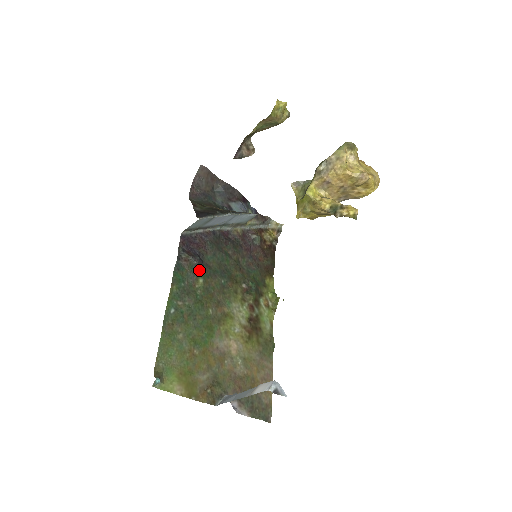
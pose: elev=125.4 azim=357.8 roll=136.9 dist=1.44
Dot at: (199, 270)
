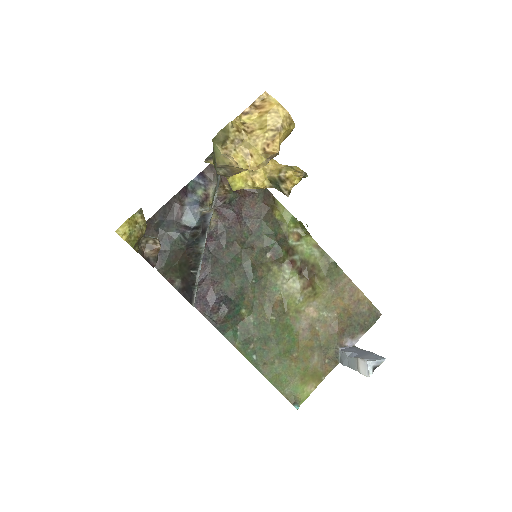
Dot at: (234, 310)
